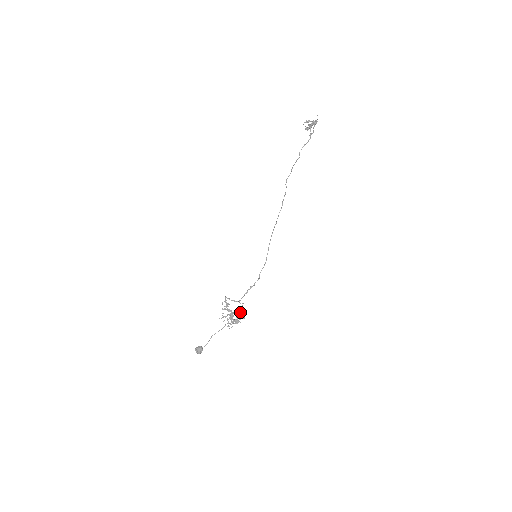
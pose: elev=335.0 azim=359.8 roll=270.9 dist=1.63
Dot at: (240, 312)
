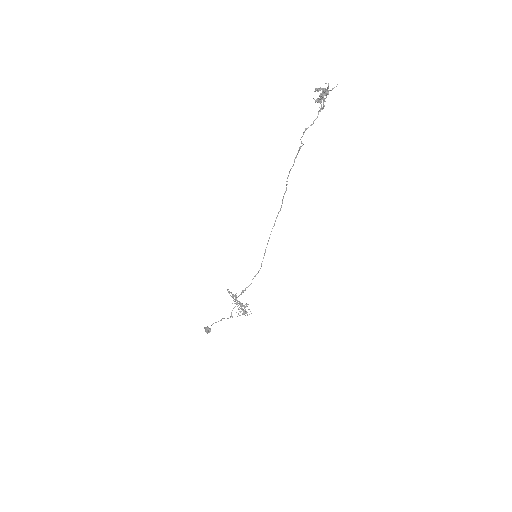
Dot at: (246, 305)
